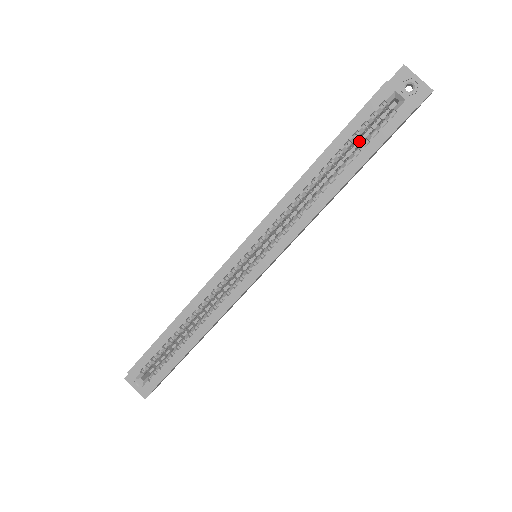
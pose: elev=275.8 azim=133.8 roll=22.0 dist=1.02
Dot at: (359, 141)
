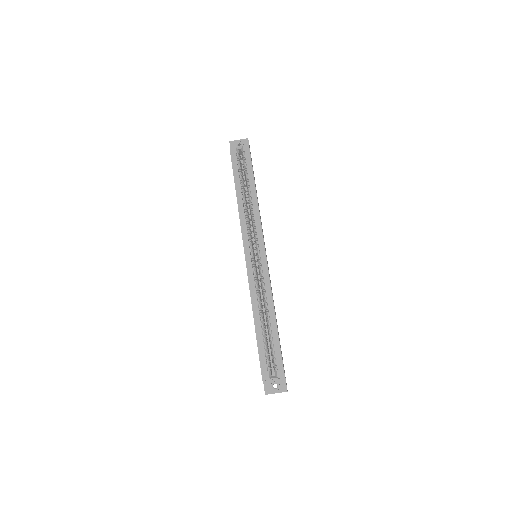
Dot at: (244, 179)
